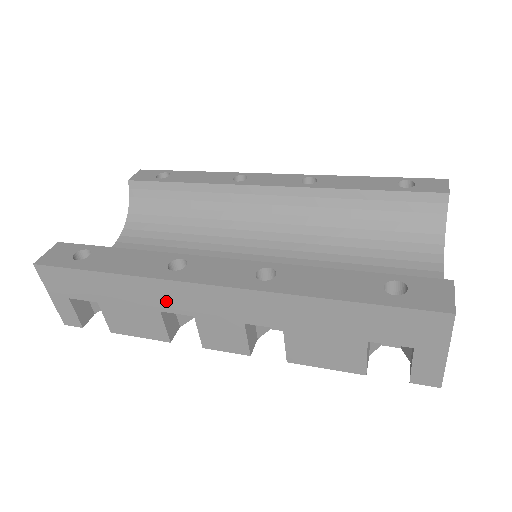
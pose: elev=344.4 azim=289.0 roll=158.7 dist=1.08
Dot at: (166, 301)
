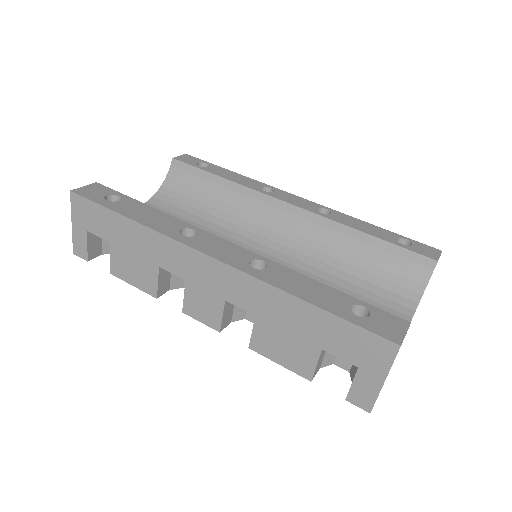
Dot at: (167, 259)
